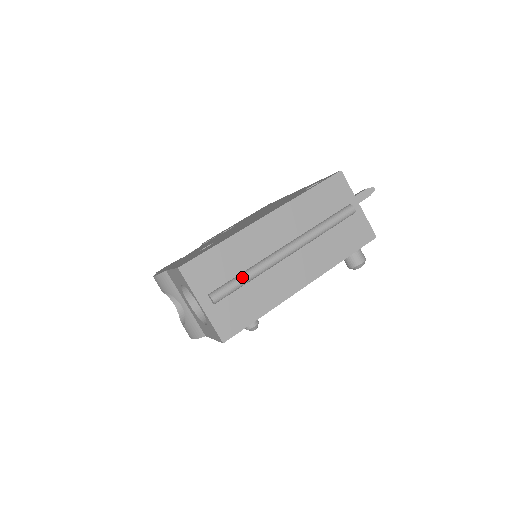
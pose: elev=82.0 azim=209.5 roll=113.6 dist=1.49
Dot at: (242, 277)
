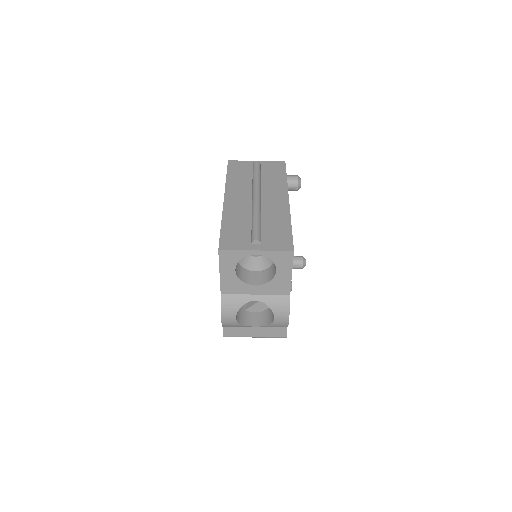
Dot at: (254, 222)
